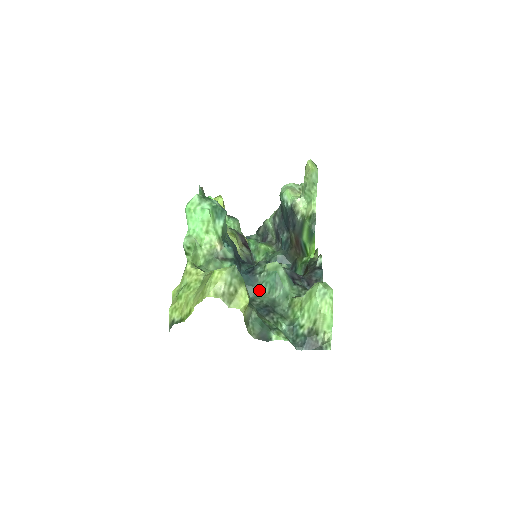
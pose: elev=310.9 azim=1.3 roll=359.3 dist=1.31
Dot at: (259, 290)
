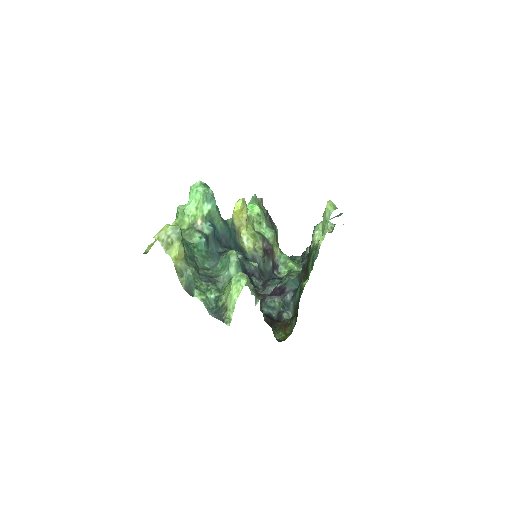
Dot at: (216, 266)
